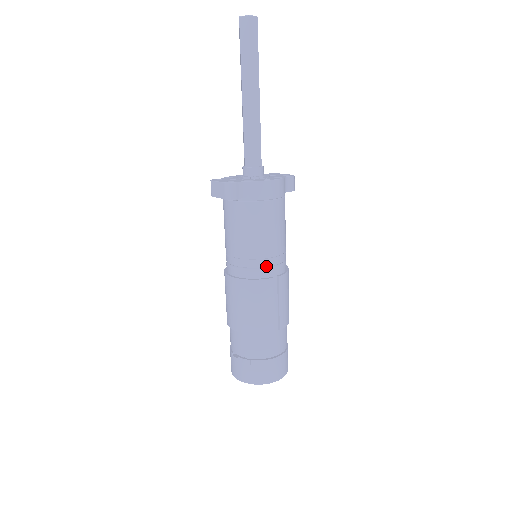
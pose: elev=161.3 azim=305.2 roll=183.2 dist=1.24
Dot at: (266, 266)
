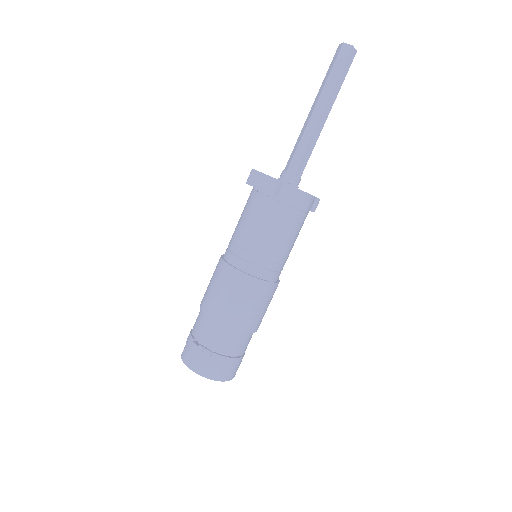
Dot at: (269, 269)
